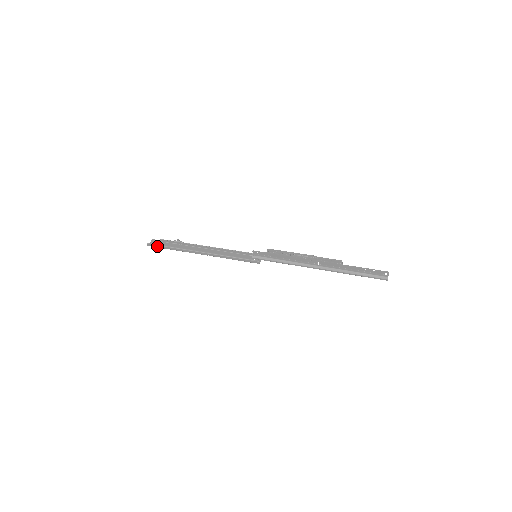
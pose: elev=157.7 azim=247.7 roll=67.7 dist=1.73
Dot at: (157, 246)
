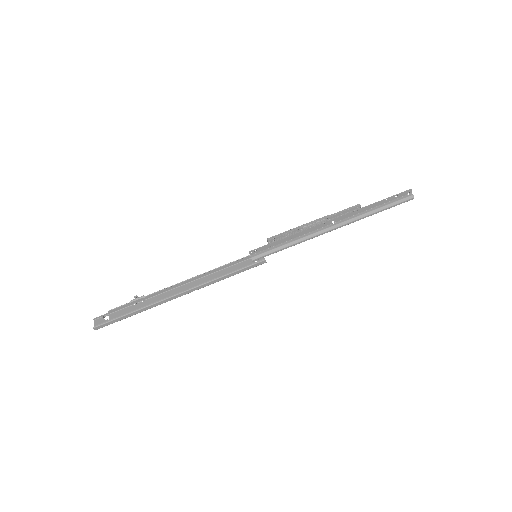
Dot at: (111, 322)
